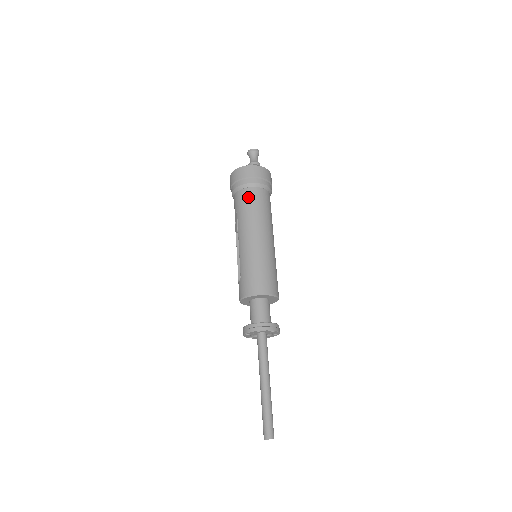
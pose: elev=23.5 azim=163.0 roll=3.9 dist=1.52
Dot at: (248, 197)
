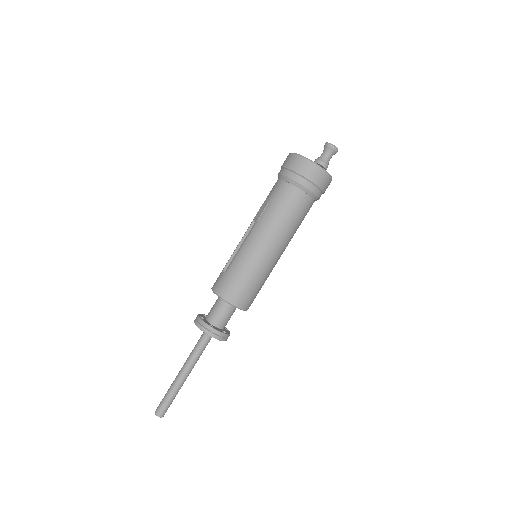
Dot at: (289, 198)
